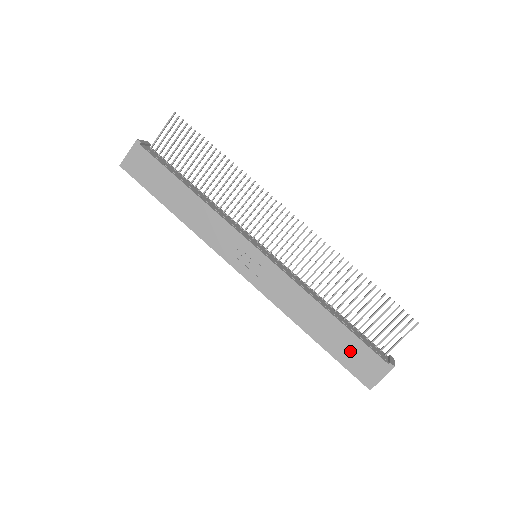
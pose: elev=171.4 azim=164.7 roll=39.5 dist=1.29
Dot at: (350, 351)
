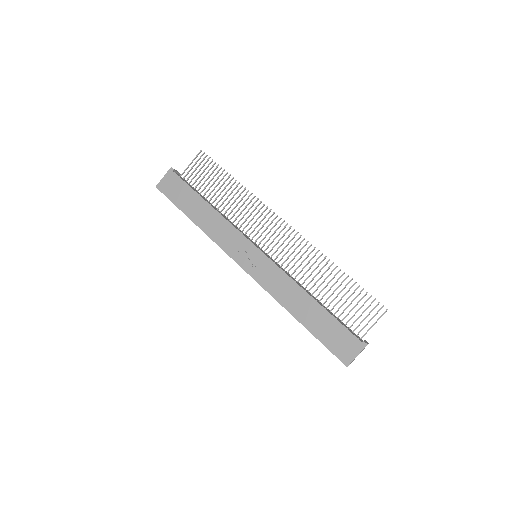
Dot at: (330, 332)
